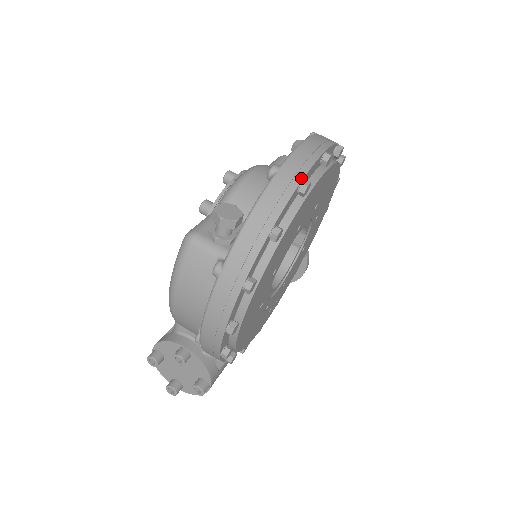
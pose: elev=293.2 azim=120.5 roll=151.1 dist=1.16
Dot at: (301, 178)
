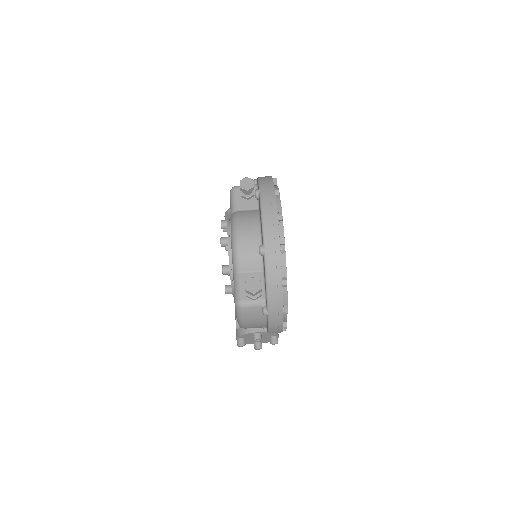
Dot at: (279, 247)
